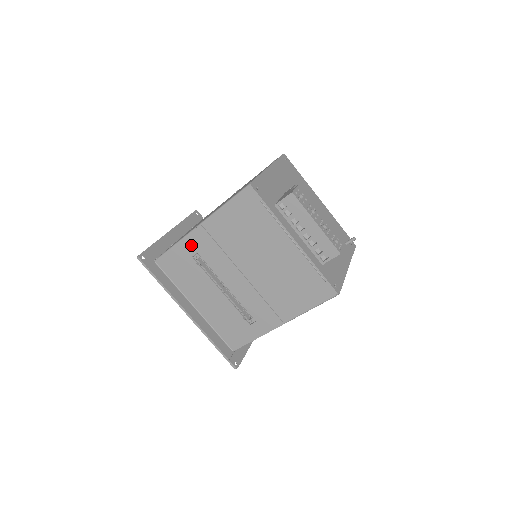
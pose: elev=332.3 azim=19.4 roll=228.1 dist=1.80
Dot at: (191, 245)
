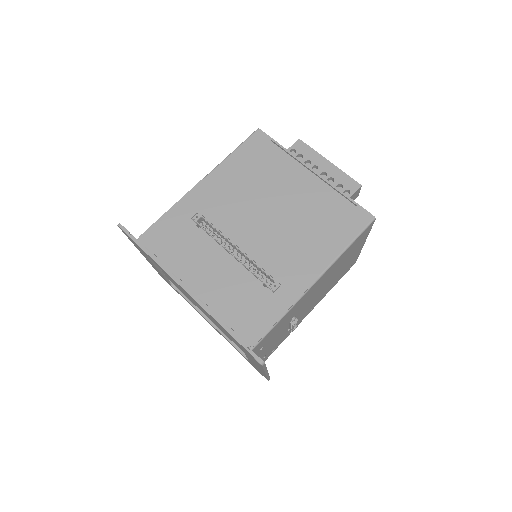
Dot at: (190, 204)
